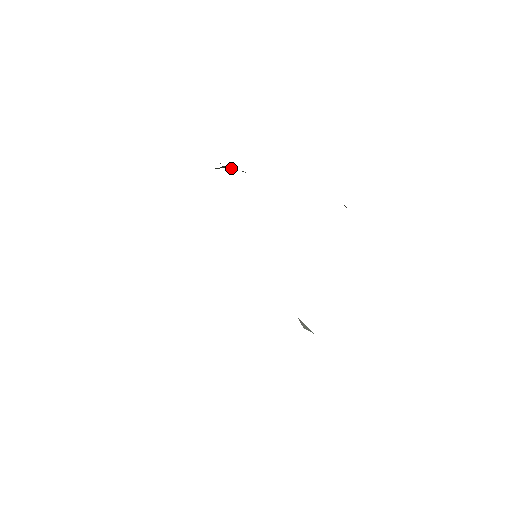
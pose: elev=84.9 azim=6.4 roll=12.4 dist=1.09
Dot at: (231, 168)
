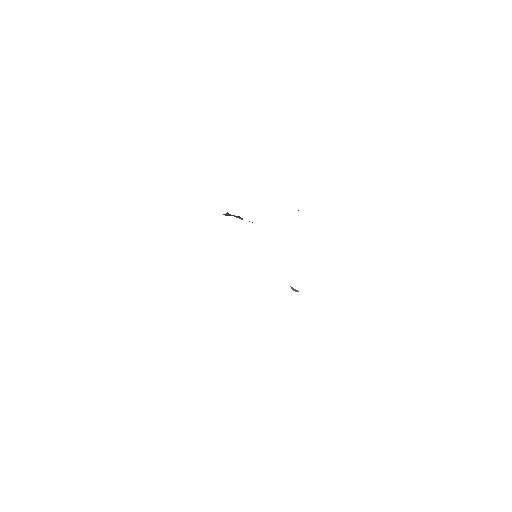
Dot at: (238, 217)
